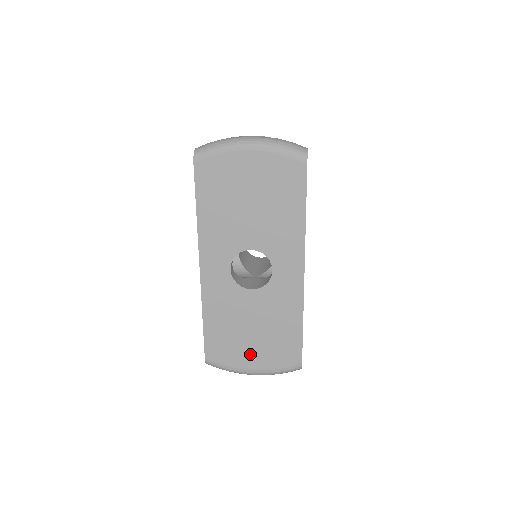
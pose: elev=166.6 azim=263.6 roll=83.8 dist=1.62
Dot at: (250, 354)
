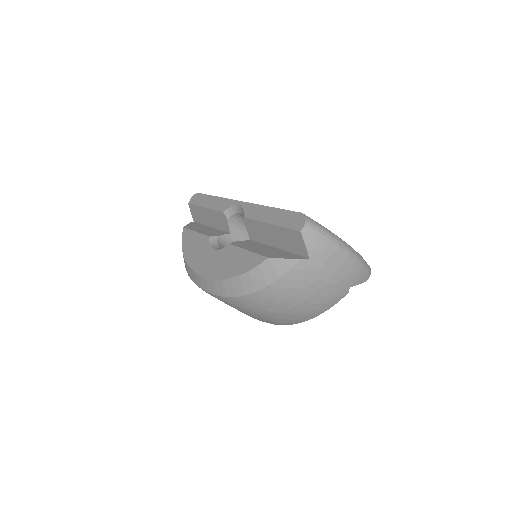
Dot at: occluded
